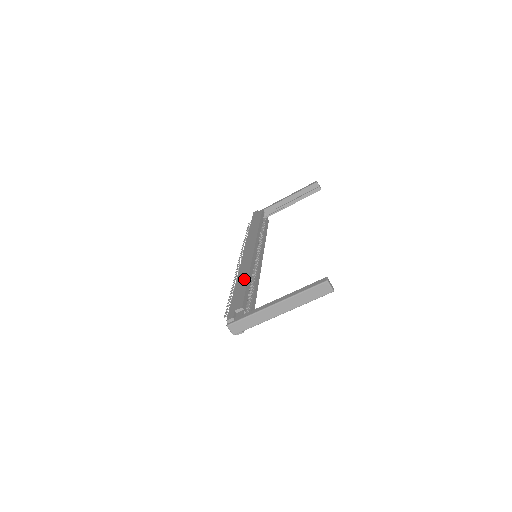
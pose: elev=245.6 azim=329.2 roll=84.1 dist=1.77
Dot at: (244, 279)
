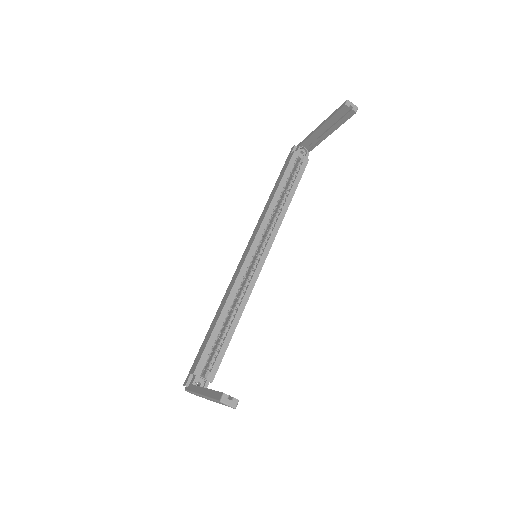
Dot at: (217, 315)
